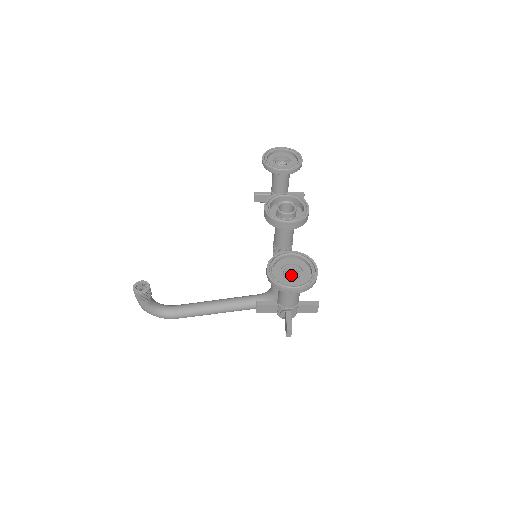
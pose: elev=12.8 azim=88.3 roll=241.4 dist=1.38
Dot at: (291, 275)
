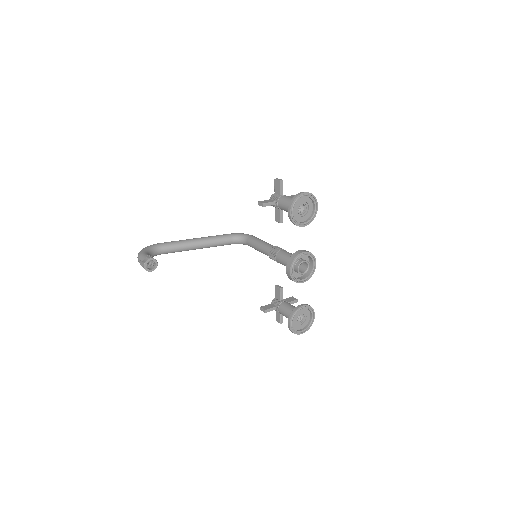
Dot at: occluded
